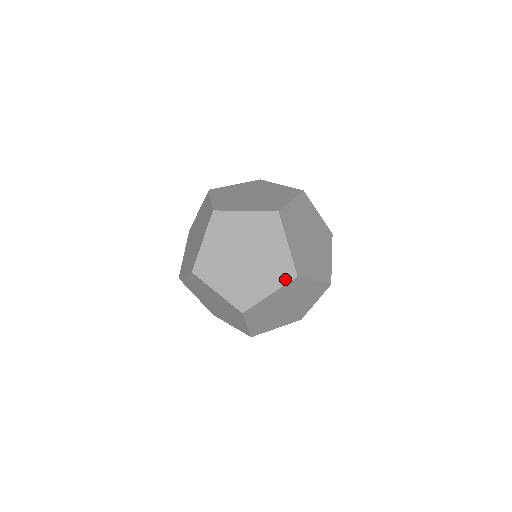
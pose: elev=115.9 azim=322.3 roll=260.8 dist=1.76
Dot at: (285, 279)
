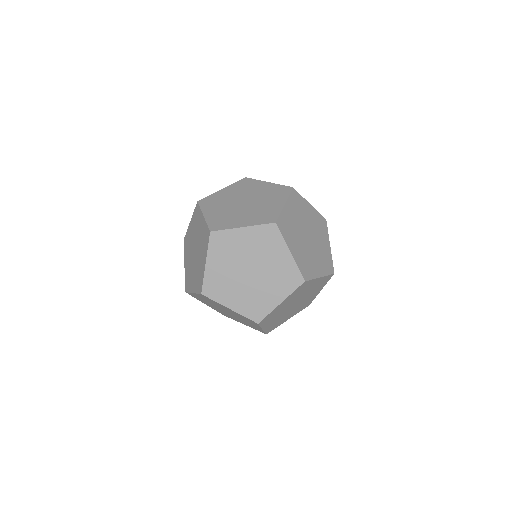
Dot at: (293, 286)
